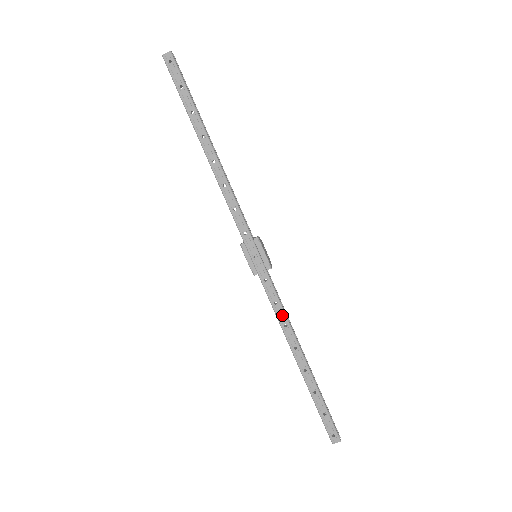
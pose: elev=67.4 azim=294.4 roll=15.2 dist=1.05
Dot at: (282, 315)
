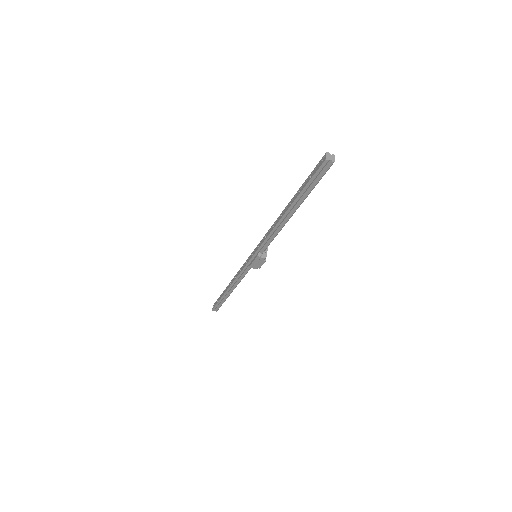
Dot at: (270, 231)
